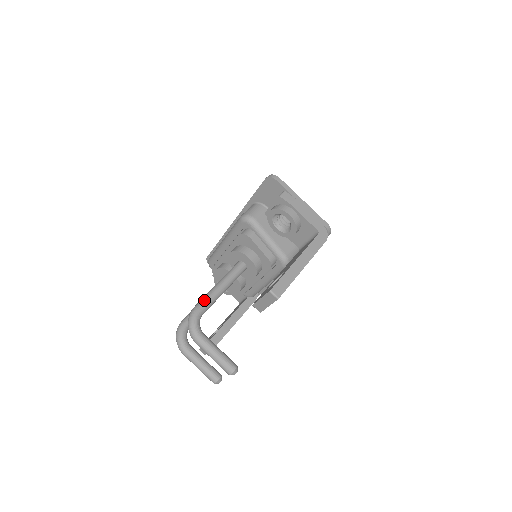
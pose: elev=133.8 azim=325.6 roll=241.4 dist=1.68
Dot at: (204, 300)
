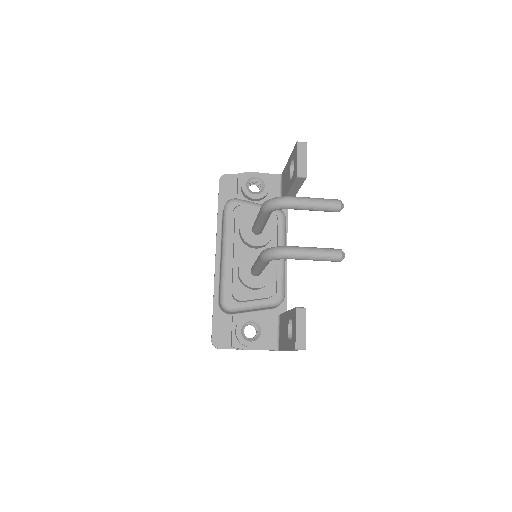
Dot at: occluded
